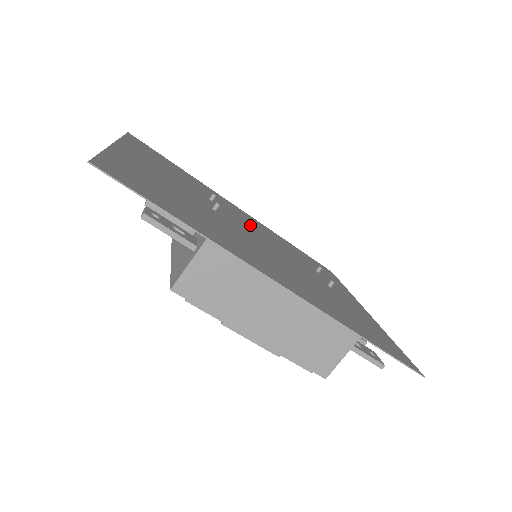
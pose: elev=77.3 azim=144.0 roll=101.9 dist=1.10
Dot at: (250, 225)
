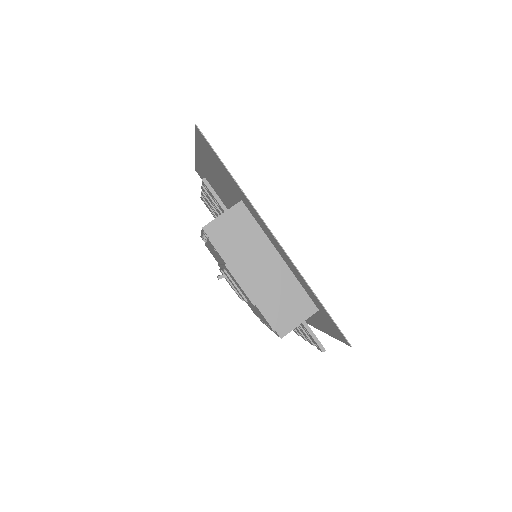
Dot at: occluded
